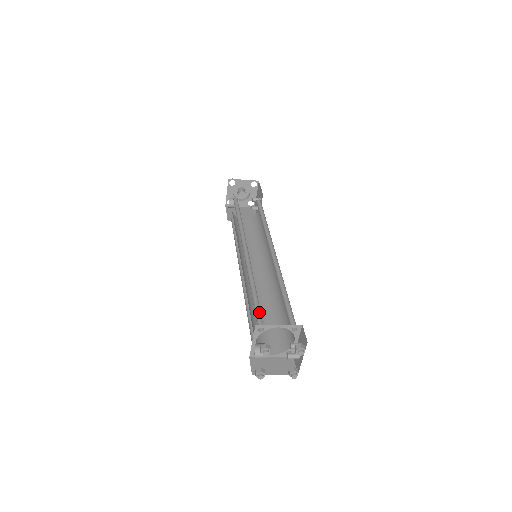
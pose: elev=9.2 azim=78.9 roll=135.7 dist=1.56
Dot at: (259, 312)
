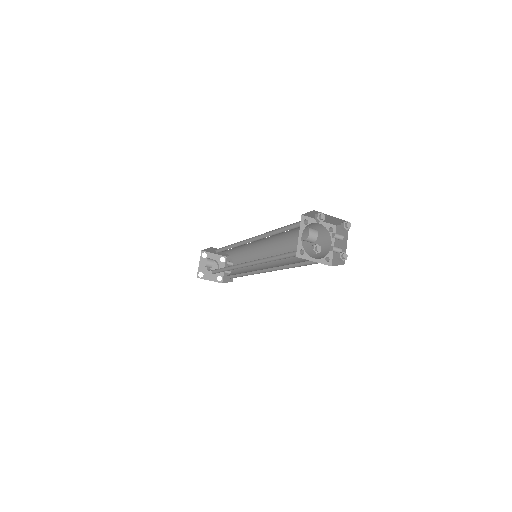
Dot at: (294, 228)
